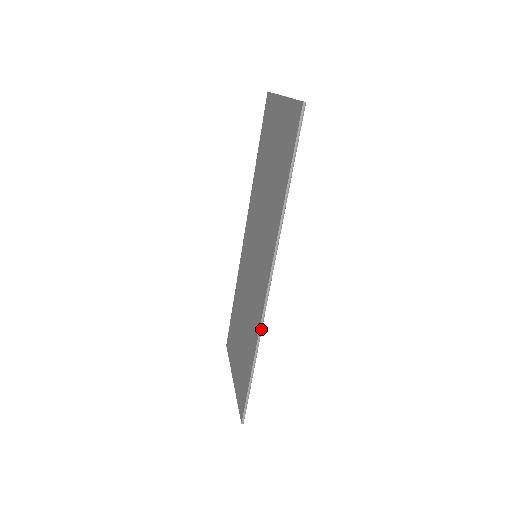
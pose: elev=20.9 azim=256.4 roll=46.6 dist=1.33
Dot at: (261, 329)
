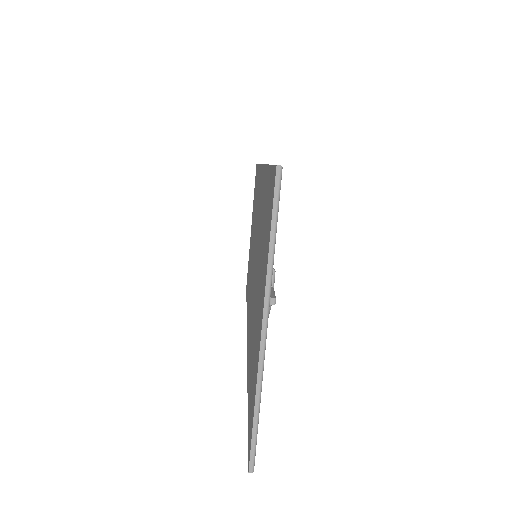
Dot at: occluded
